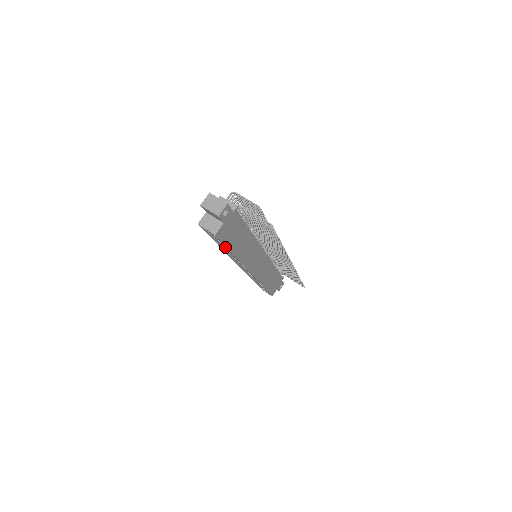
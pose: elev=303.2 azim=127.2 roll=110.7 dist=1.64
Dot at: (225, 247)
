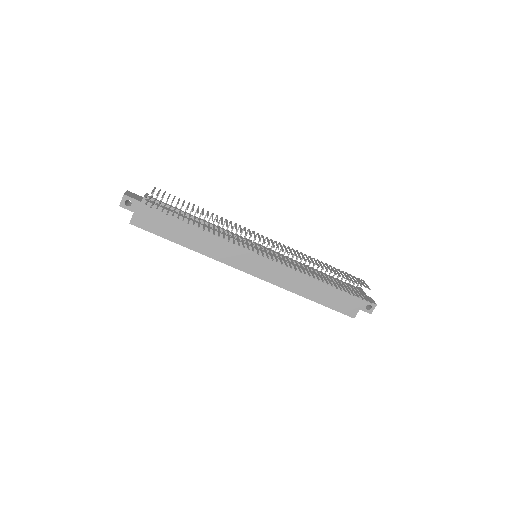
Dot at: occluded
